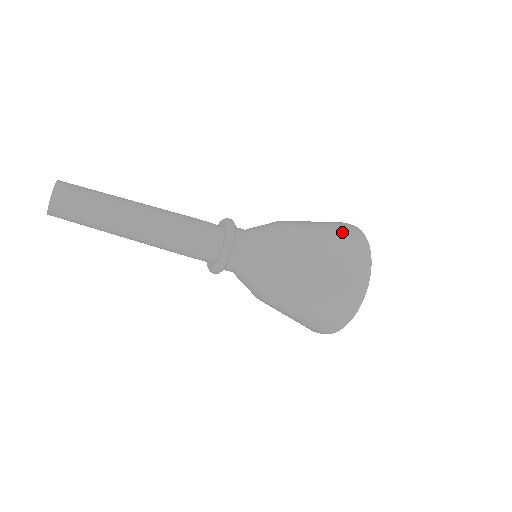
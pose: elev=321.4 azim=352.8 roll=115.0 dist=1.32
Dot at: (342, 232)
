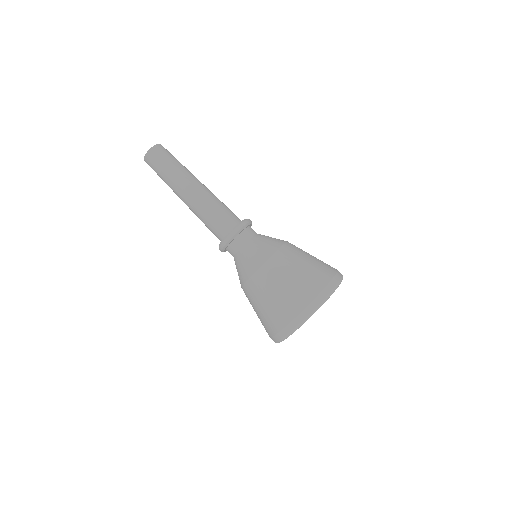
Dot at: (305, 286)
